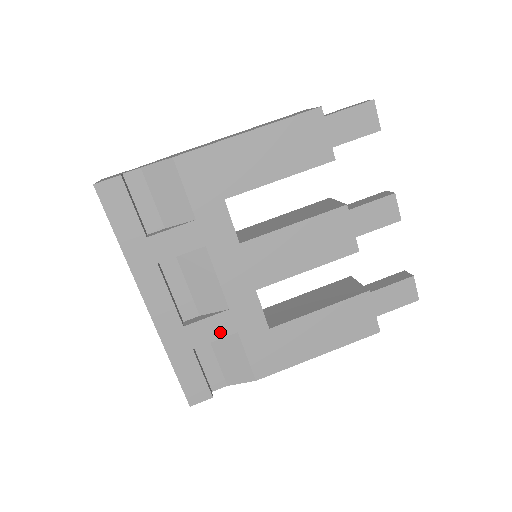
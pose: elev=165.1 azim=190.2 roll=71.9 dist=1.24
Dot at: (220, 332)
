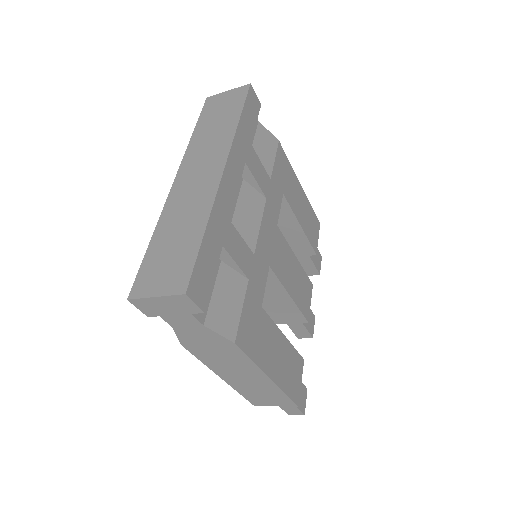
Dot at: (242, 262)
